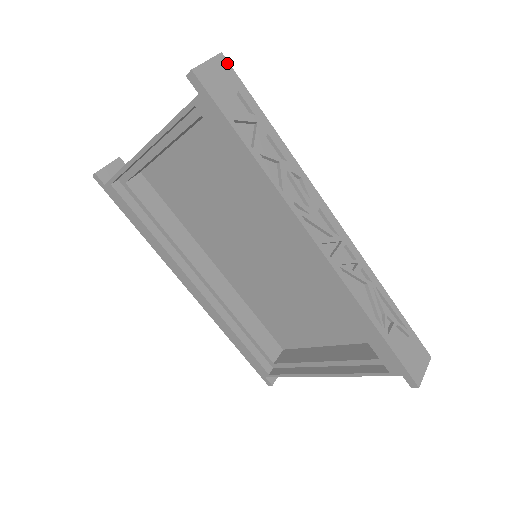
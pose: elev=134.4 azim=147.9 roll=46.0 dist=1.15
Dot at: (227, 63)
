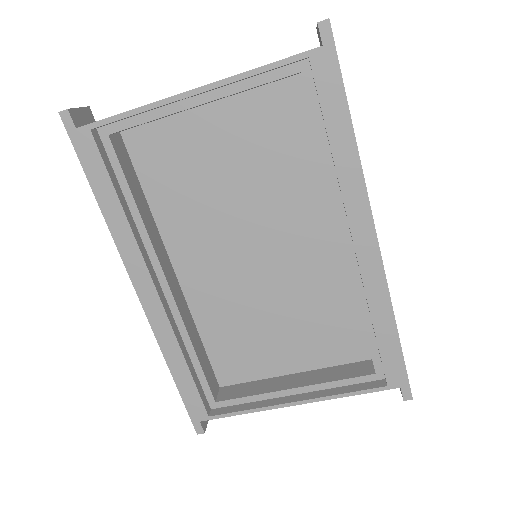
Dot at: occluded
